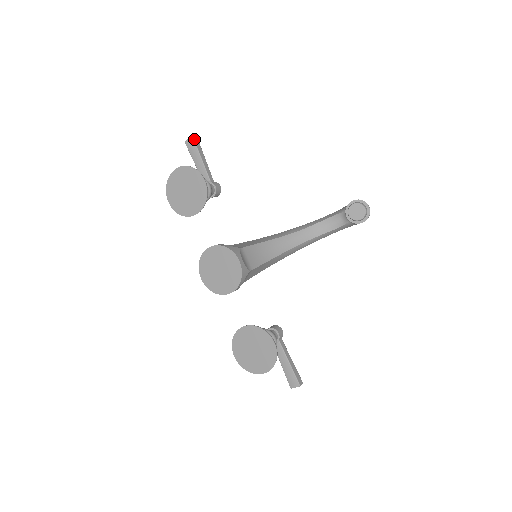
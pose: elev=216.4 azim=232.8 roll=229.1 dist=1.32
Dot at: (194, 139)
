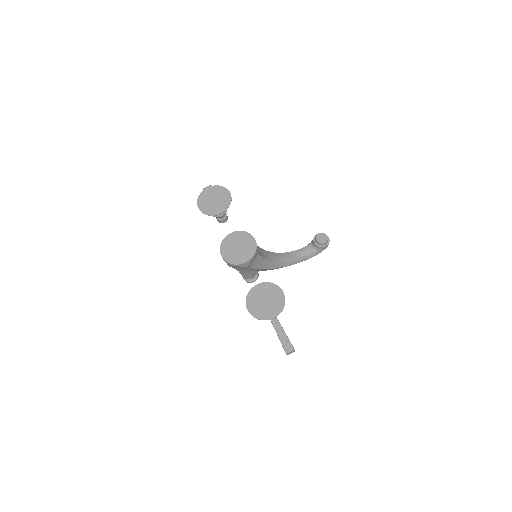
Dot at: occluded
